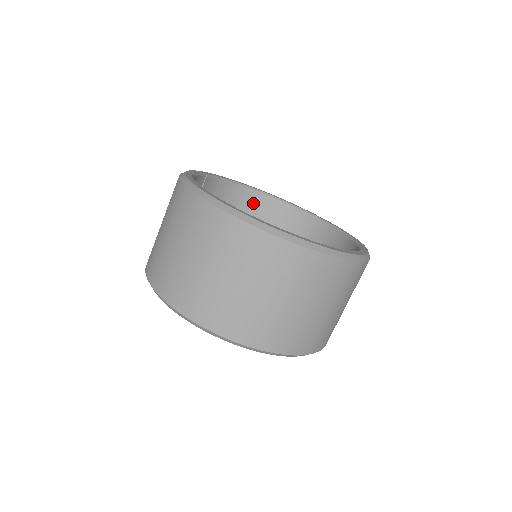
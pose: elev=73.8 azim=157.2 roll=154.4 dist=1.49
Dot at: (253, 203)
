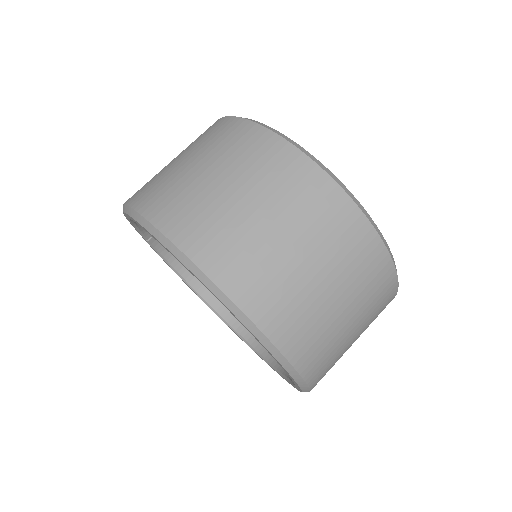
Dot at: occluded
